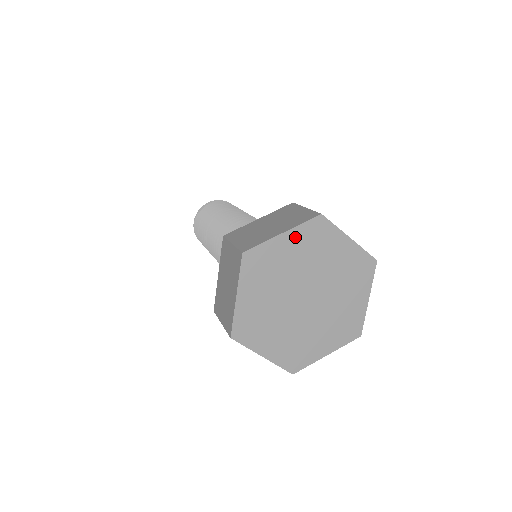
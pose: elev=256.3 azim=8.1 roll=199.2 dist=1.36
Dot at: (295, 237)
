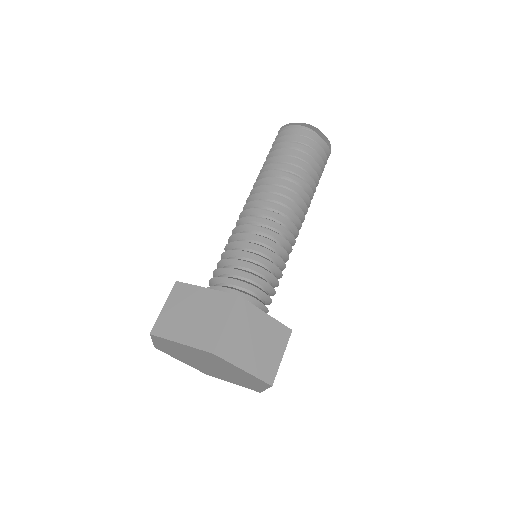
Dot at: (192, 349)
